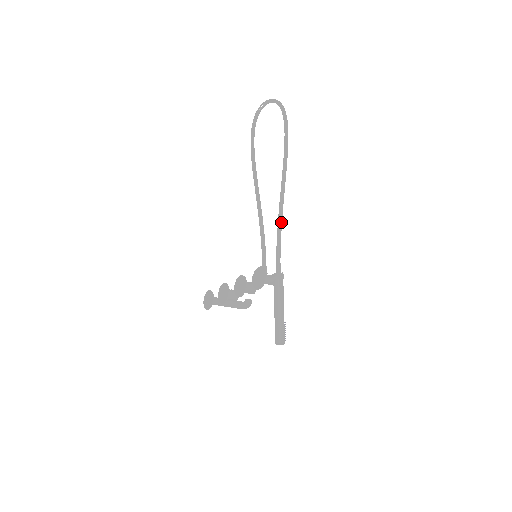
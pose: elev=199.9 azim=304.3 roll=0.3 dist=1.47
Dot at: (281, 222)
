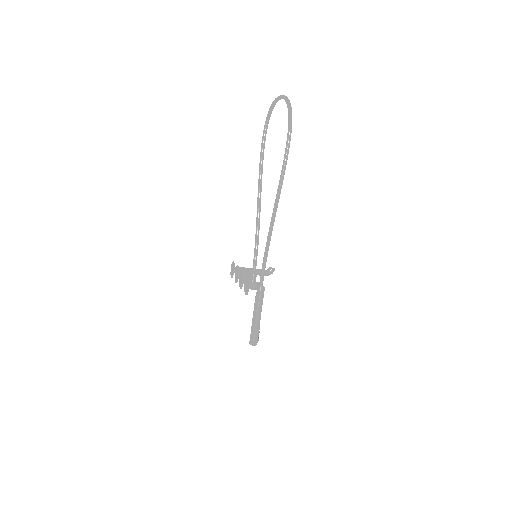
Dot at: (269, 239)
